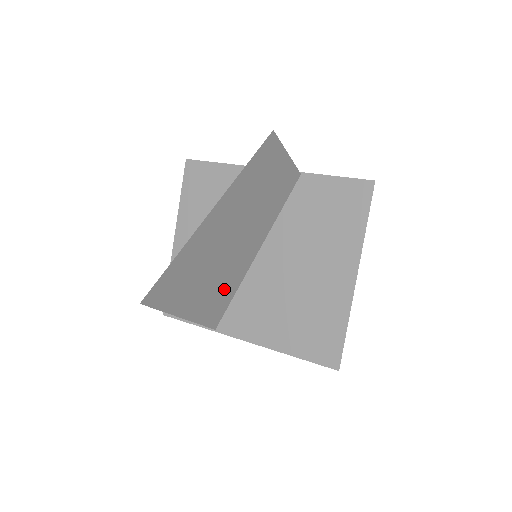
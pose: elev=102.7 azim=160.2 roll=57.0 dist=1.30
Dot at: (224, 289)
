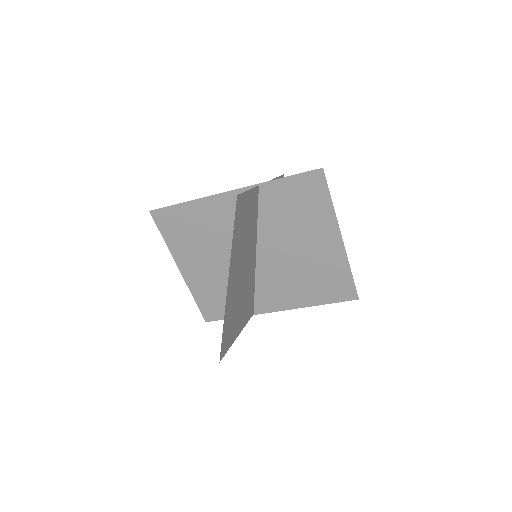
Dot at: (249, 294)
